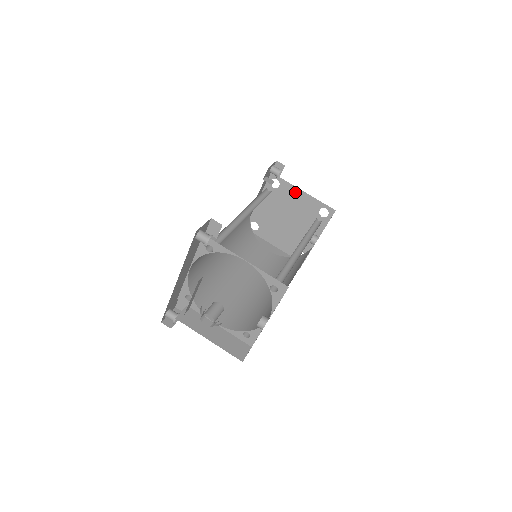
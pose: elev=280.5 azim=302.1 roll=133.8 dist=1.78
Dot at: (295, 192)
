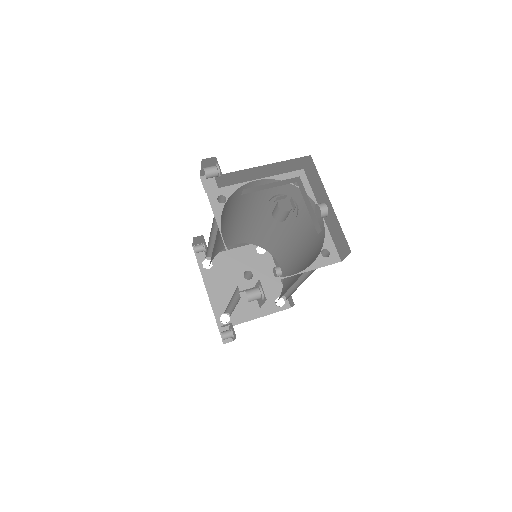
Dot at: (227, 256)
